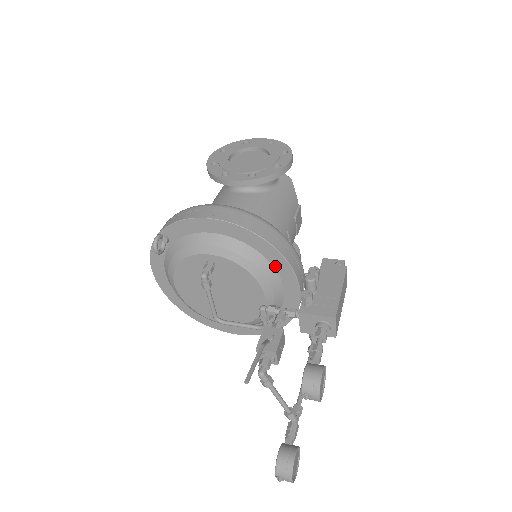
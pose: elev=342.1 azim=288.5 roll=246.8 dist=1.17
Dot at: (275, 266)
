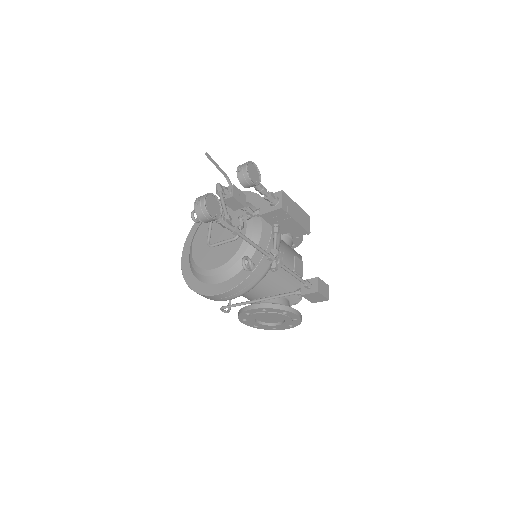
Dot at: occluded
